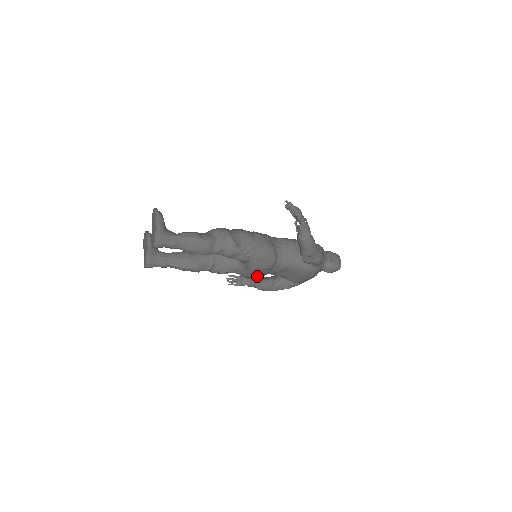
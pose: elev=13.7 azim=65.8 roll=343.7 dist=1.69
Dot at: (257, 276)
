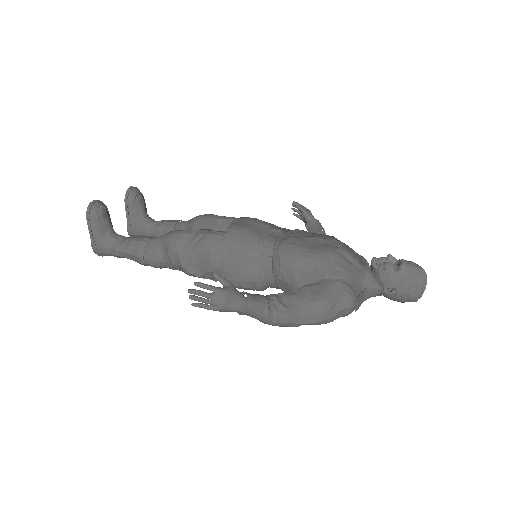
Dot at: occluded
